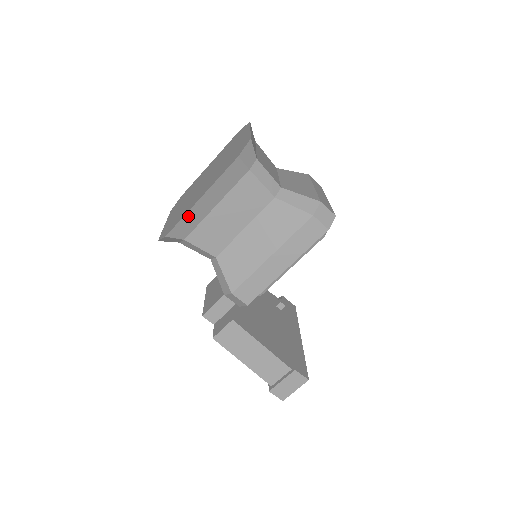
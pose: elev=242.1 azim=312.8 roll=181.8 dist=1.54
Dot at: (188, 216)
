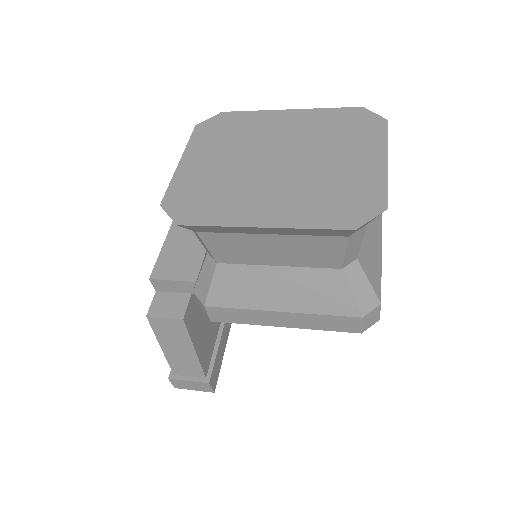
Dot at: (227, 227)
